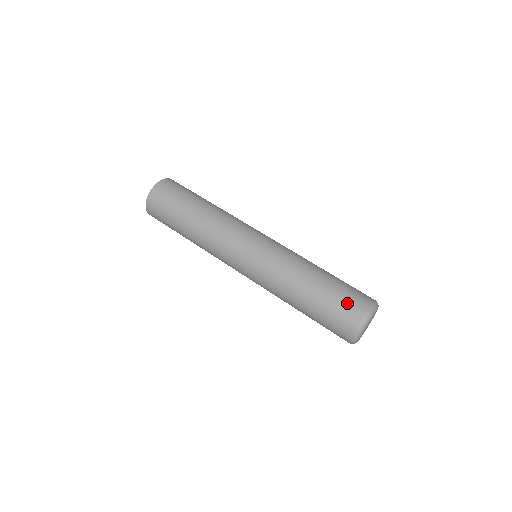
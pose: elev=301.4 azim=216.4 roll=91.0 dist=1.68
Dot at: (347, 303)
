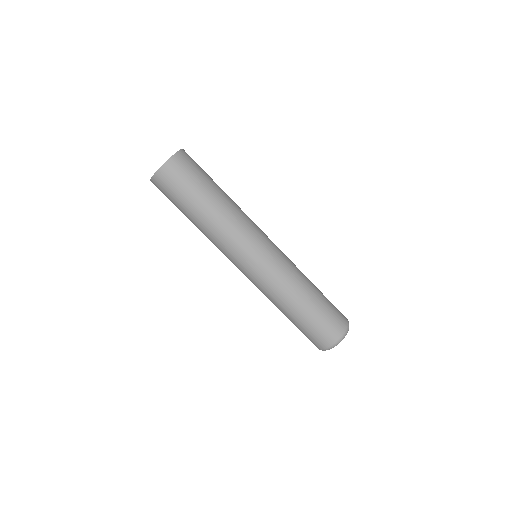
Dot at: (336, 315)
